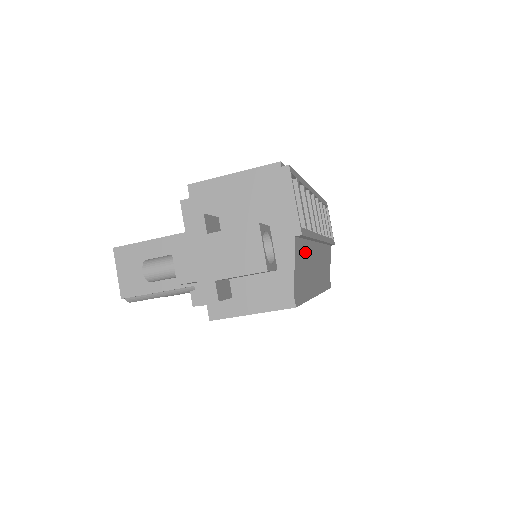
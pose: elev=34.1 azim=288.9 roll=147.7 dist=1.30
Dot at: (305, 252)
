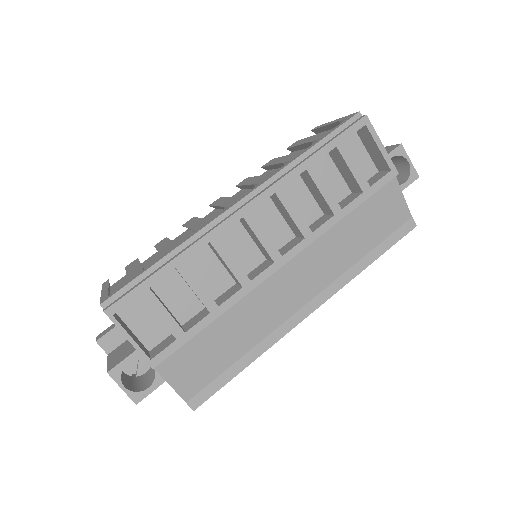
Dot at: (213, 334)
